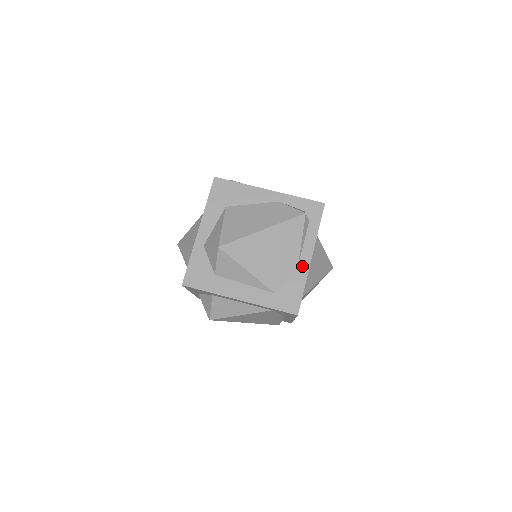
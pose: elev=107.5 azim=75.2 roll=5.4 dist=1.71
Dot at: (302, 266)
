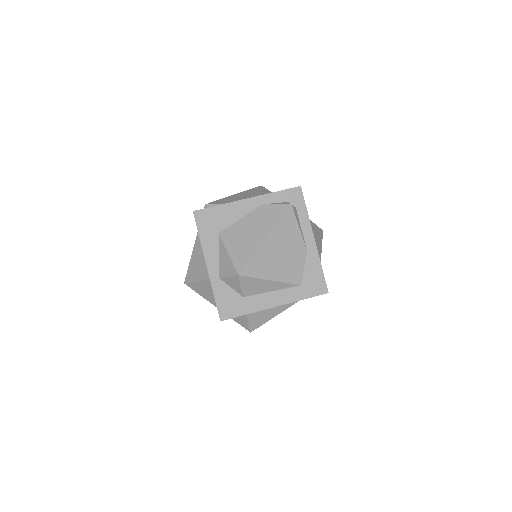
Dot at: (310, 250)
